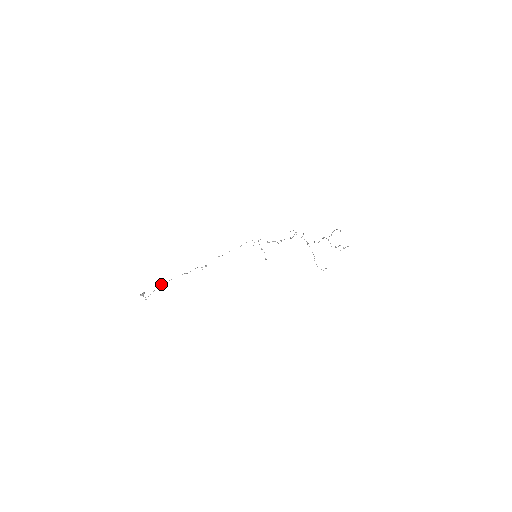
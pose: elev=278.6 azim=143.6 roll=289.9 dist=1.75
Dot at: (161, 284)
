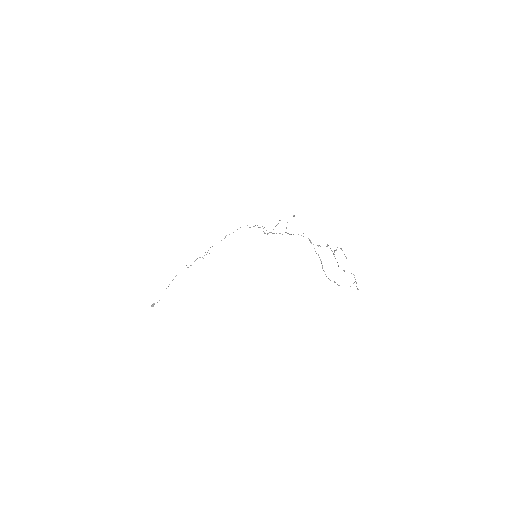
Dot at: occluded
